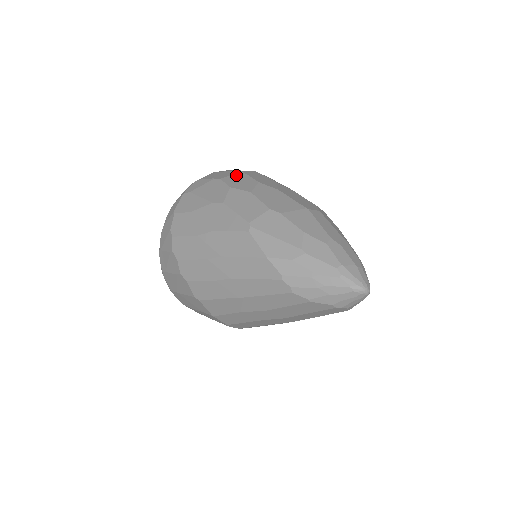
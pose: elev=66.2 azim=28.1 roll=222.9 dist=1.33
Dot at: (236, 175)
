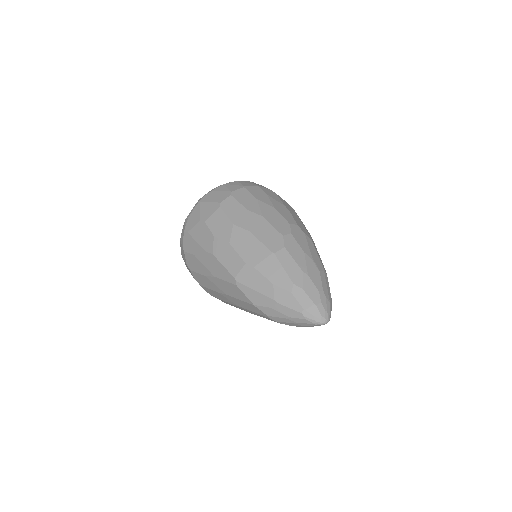
Dot at: (215, 214)
